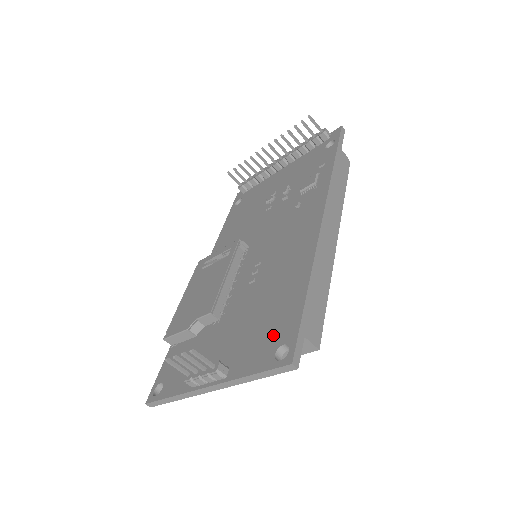
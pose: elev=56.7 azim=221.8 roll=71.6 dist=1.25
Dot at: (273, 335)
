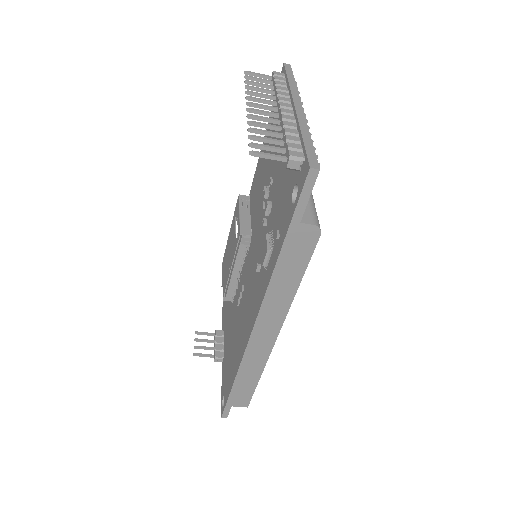
Dot at: (226, 382)
